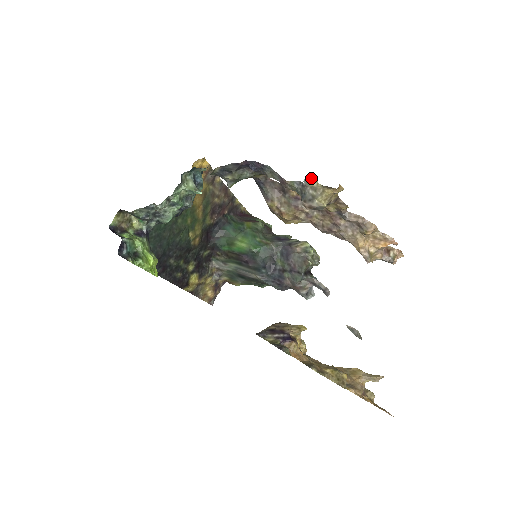
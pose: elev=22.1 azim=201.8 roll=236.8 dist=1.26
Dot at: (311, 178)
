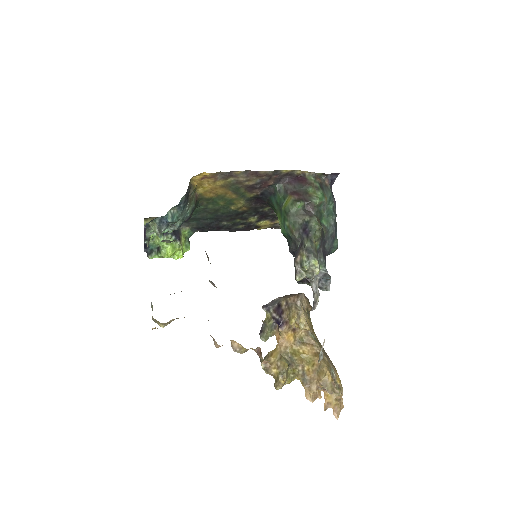
Dot at: (152, 305)
